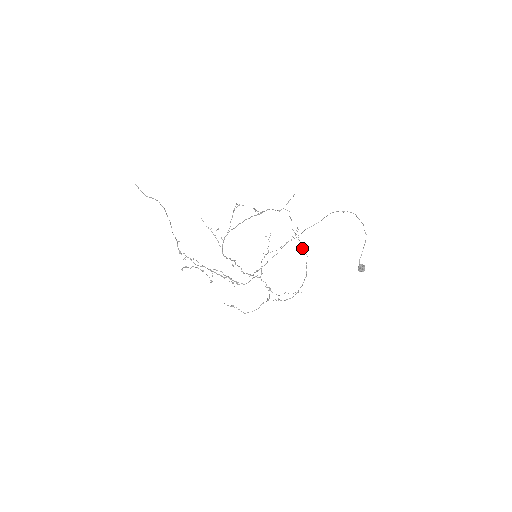
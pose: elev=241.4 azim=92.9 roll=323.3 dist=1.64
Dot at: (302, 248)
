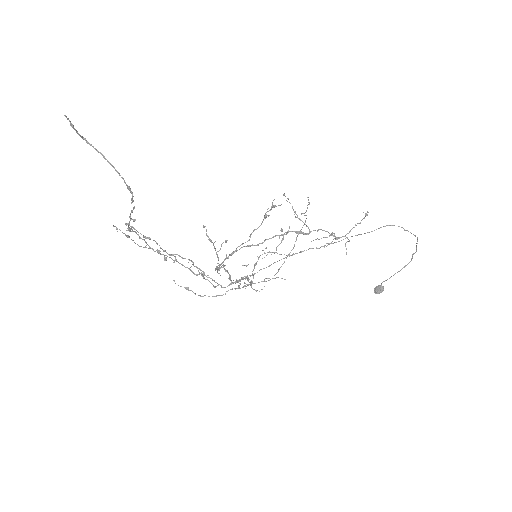
Dot at: occluded
